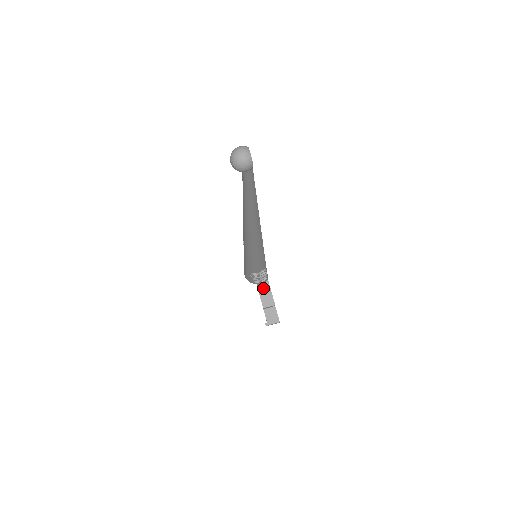
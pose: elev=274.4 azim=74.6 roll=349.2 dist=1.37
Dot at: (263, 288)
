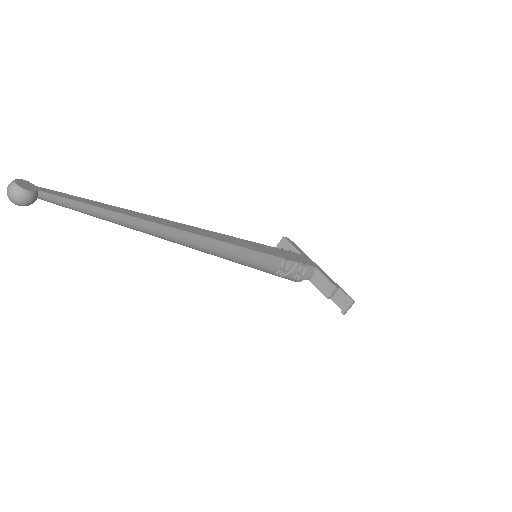
Dot at: (316, 279)
